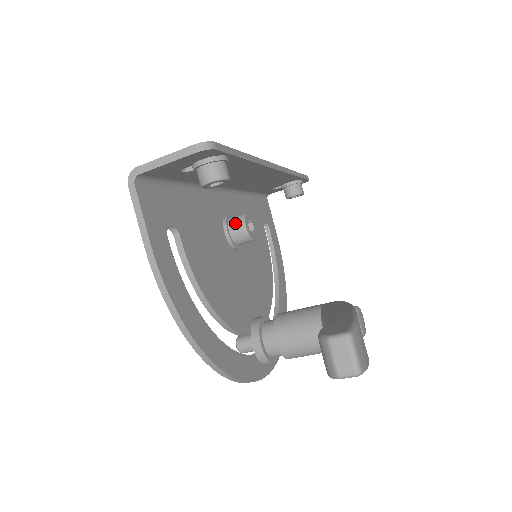
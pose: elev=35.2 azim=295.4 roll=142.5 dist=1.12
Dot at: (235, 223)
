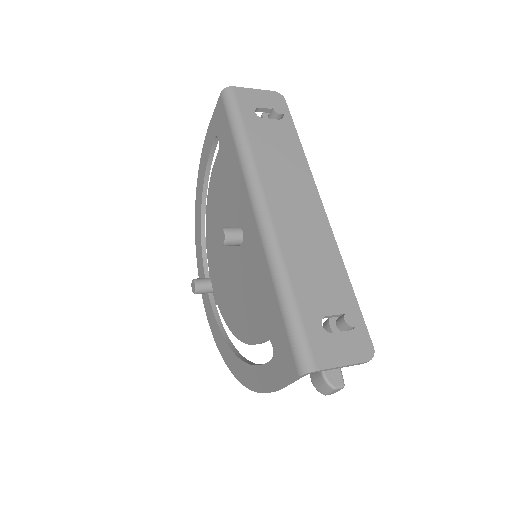
Dot at: occluded
